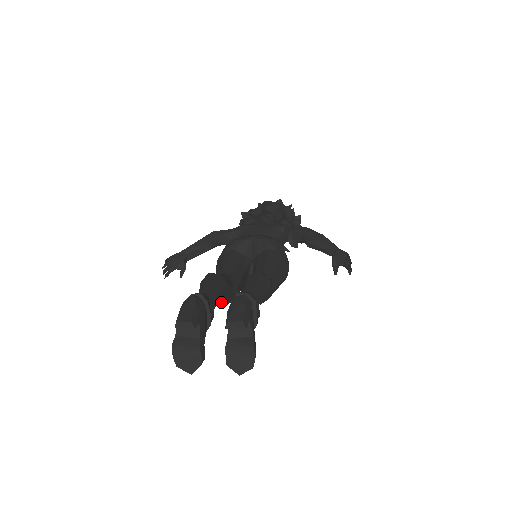
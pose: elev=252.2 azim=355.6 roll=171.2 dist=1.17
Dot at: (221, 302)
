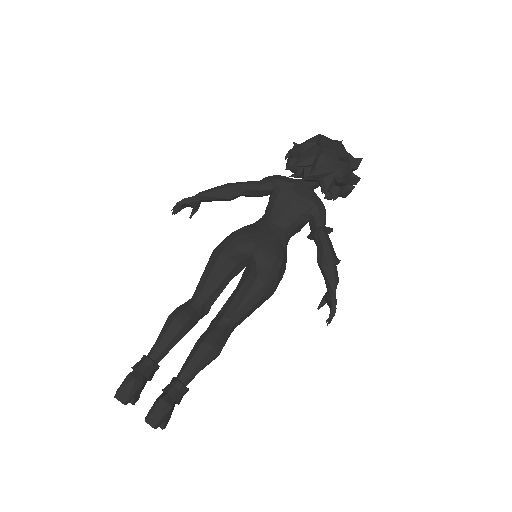
Dot at: occluded
